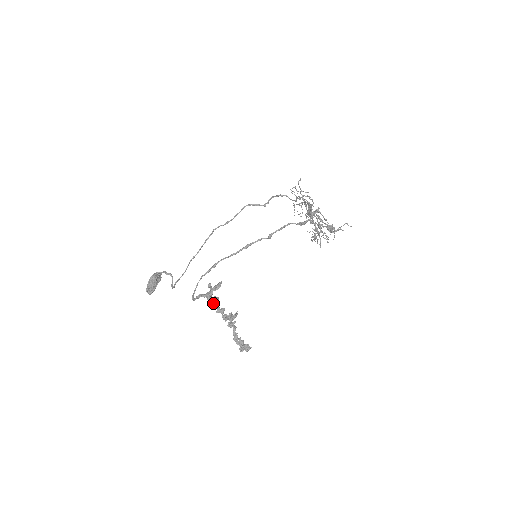
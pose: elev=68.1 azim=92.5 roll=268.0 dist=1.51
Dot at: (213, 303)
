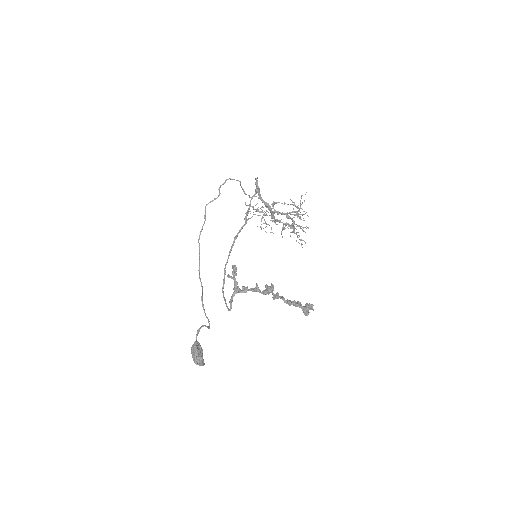
Dot at: (245, 292)
